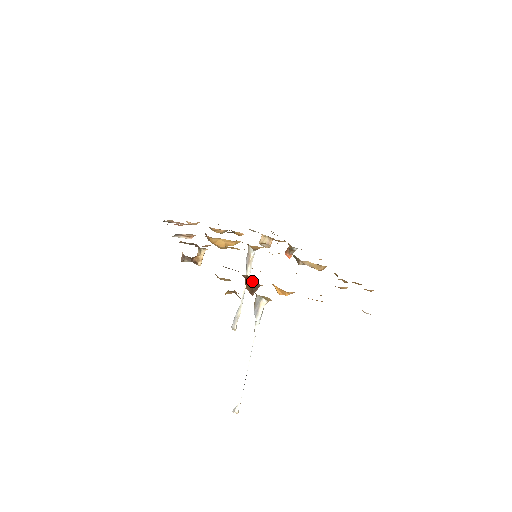
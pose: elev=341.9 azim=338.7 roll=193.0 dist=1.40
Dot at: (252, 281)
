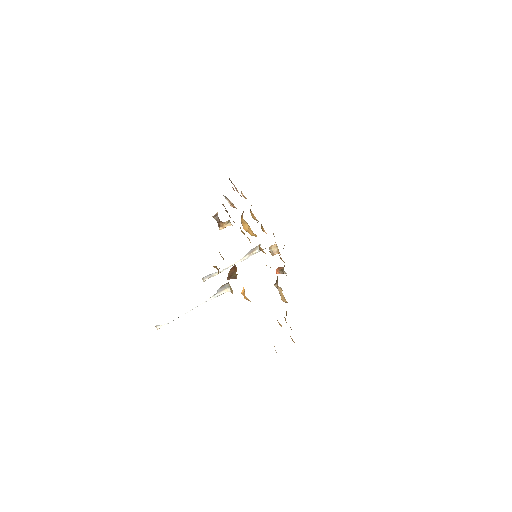
Dot at: (235, 271)
